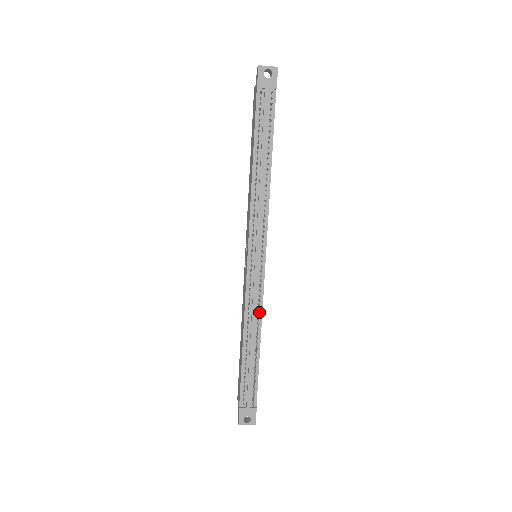
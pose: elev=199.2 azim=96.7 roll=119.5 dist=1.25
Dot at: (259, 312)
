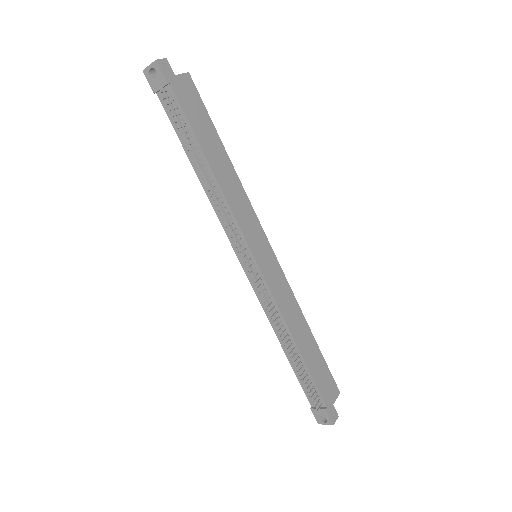
Dot at: (279, 315)
